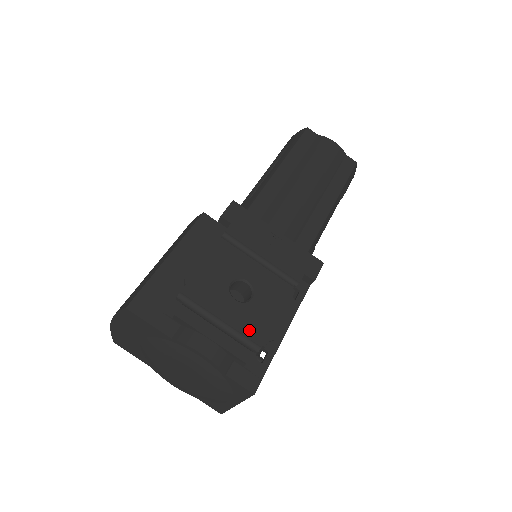
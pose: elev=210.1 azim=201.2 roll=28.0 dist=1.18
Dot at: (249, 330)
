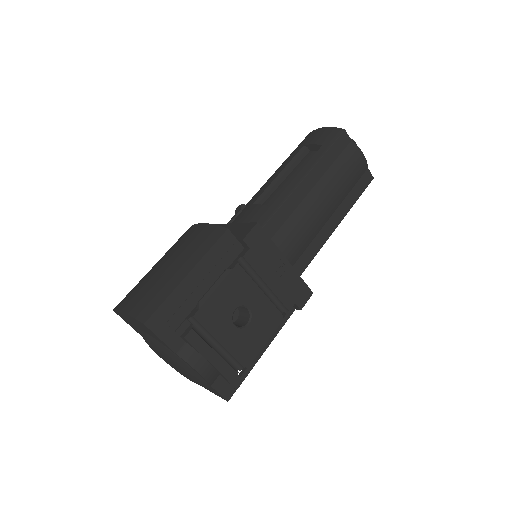
Dot at: (239, 353)
